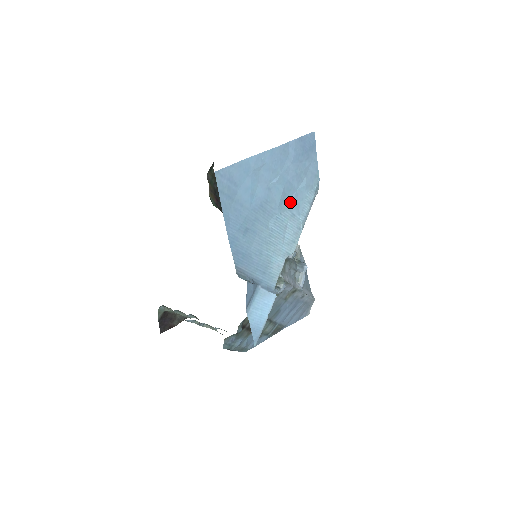
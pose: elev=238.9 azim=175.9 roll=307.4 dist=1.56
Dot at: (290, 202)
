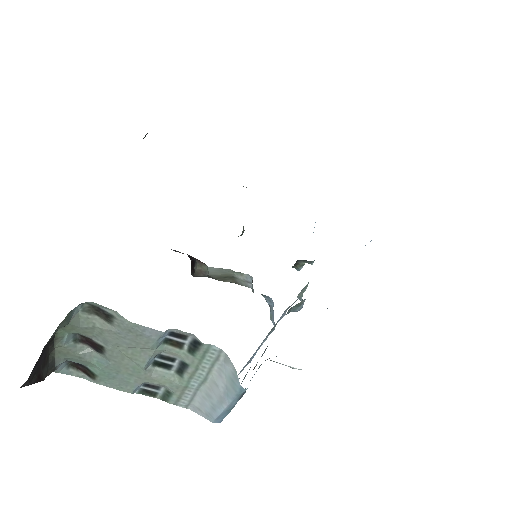
Dot at: occluded
